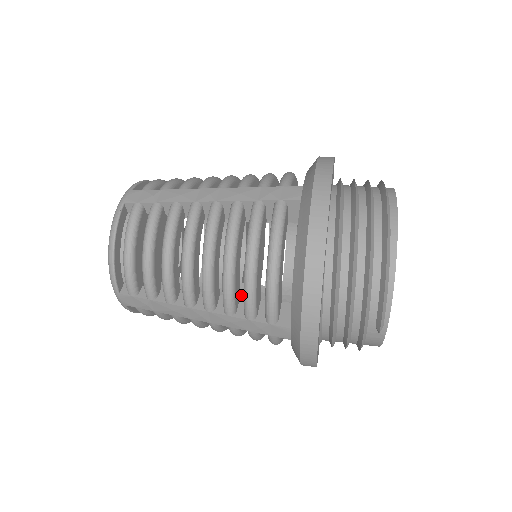
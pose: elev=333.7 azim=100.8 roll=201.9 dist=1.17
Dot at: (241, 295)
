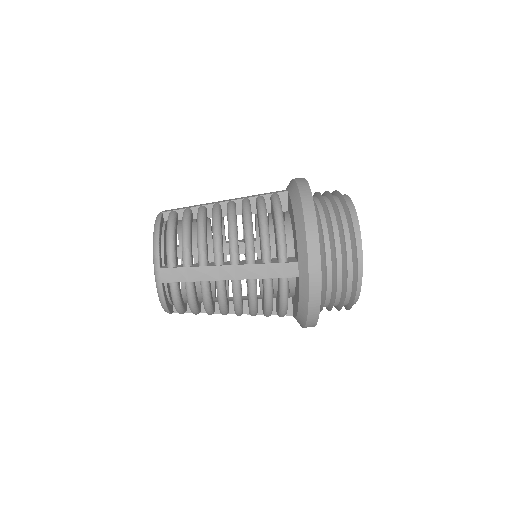
Dot at: (241, 253)
